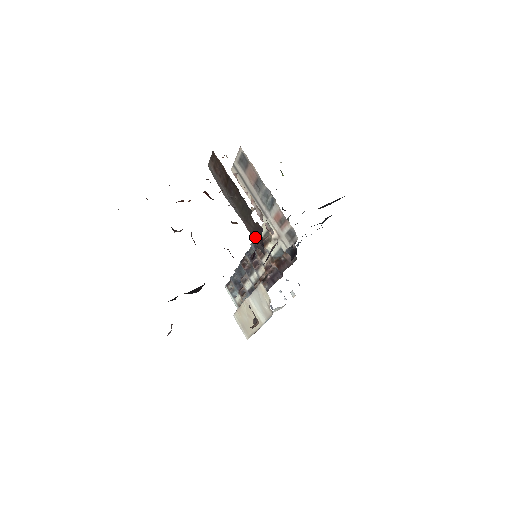
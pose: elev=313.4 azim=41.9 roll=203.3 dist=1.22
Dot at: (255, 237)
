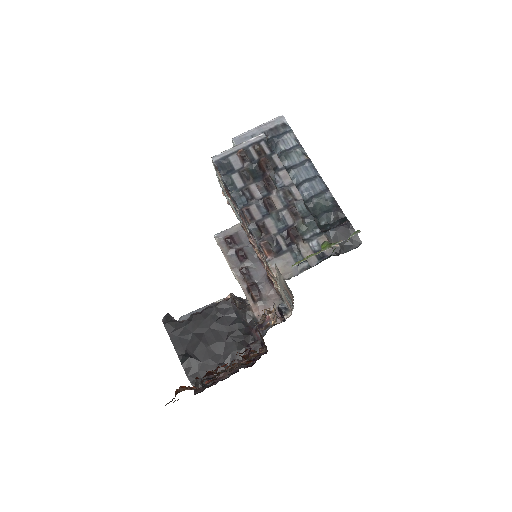
Dot at: occluded
